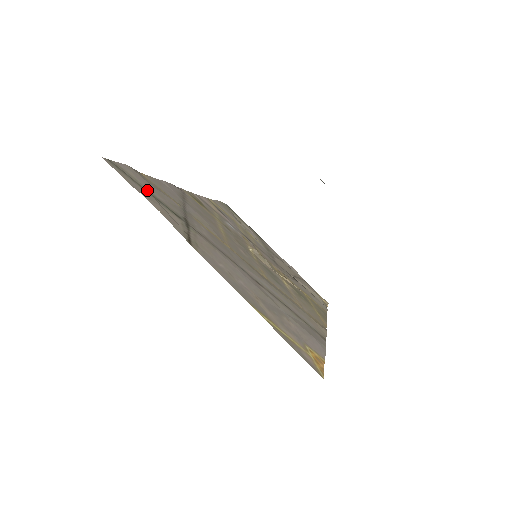
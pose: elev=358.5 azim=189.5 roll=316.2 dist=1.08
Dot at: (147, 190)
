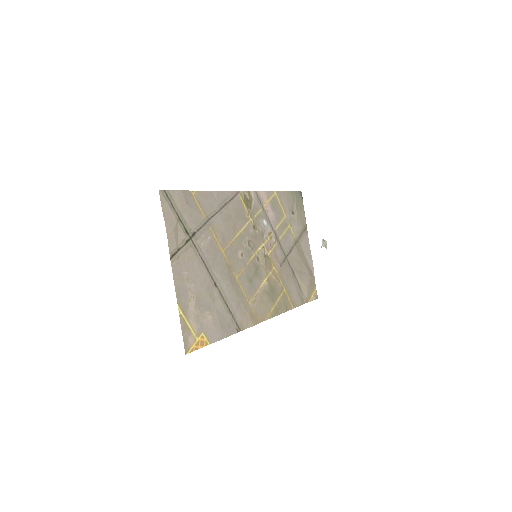
Dot at: (178, 212)
